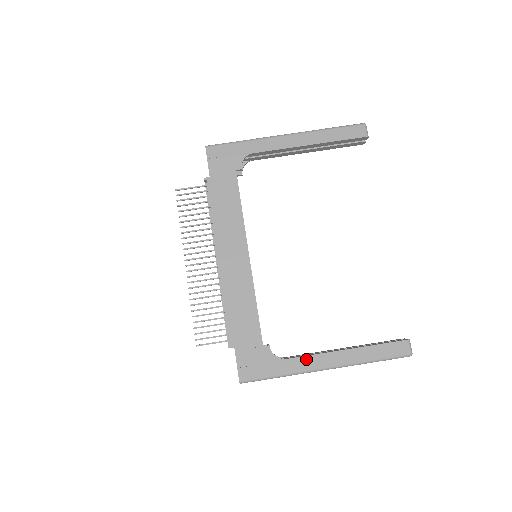
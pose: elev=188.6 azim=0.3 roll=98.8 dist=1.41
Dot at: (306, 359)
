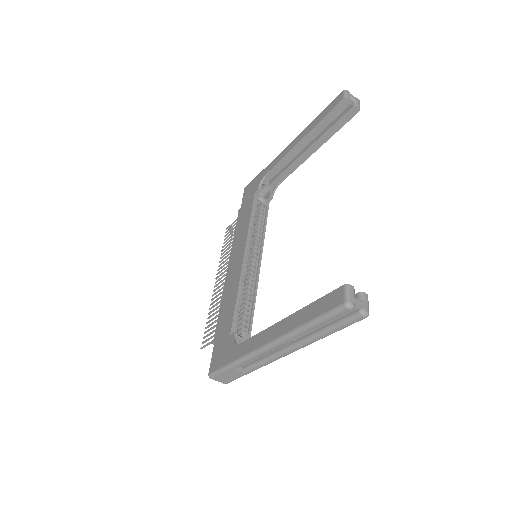
Dot at: (253, 339)
